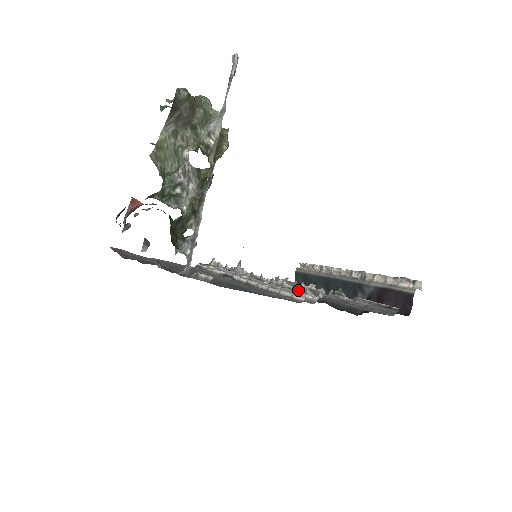
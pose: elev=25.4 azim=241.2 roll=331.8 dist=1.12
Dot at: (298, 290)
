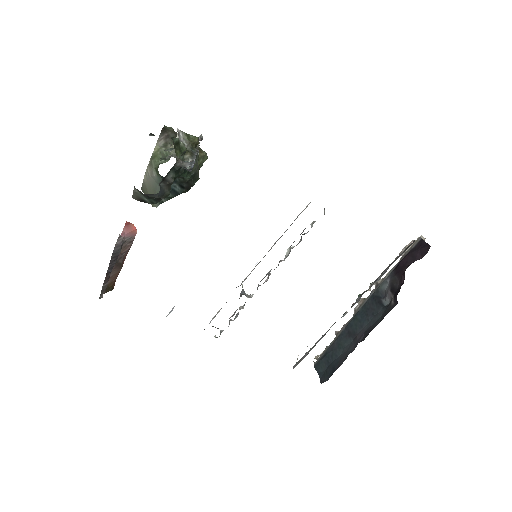
Dot at: (306, 233)
